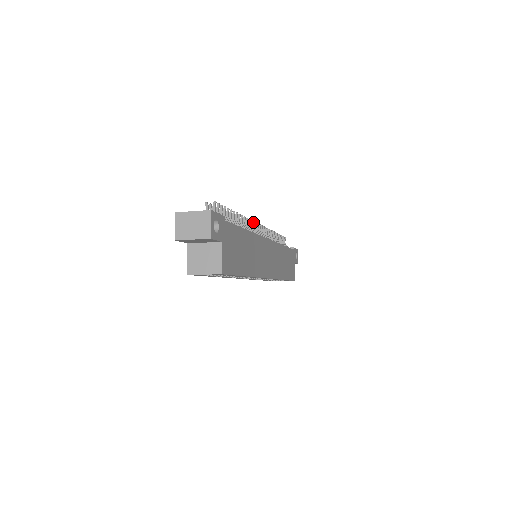
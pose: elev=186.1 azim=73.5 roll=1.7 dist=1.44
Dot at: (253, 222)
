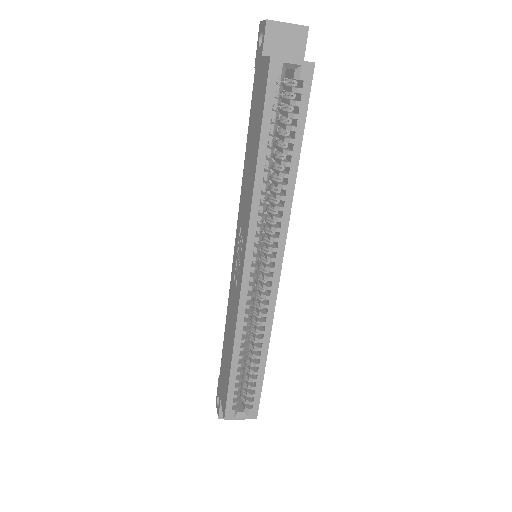
Dot at: occluded
